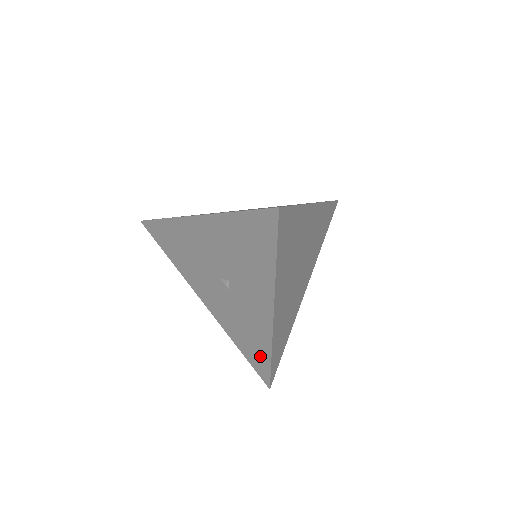
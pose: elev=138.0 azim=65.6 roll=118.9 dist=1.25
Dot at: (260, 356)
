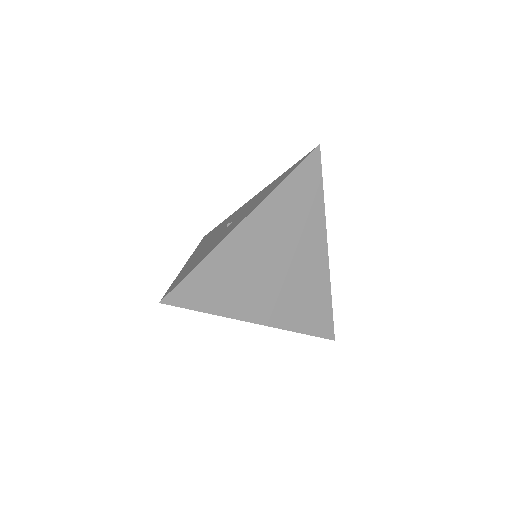
Dot at: (190, 269)
